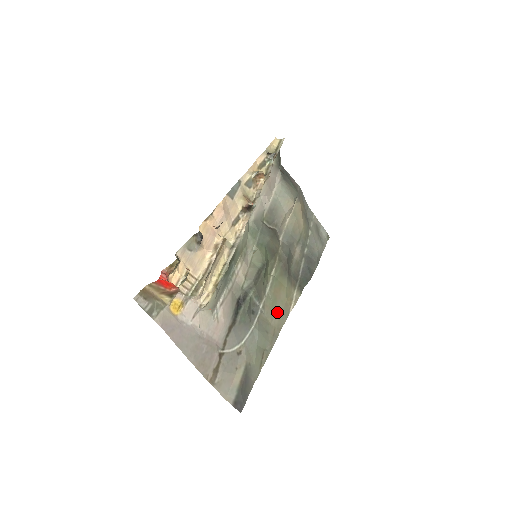
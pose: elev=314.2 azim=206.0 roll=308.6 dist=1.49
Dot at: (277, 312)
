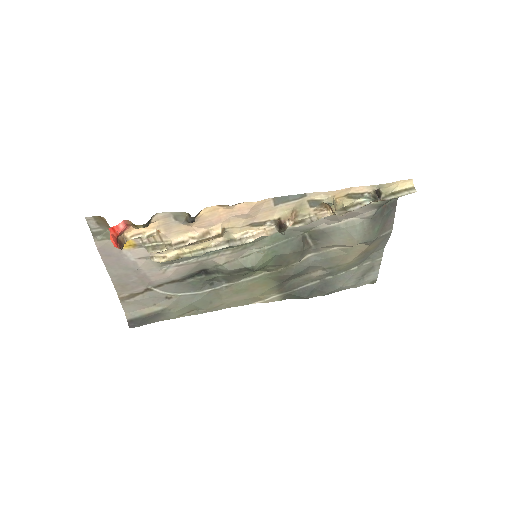
Dot at: (238, 297)
